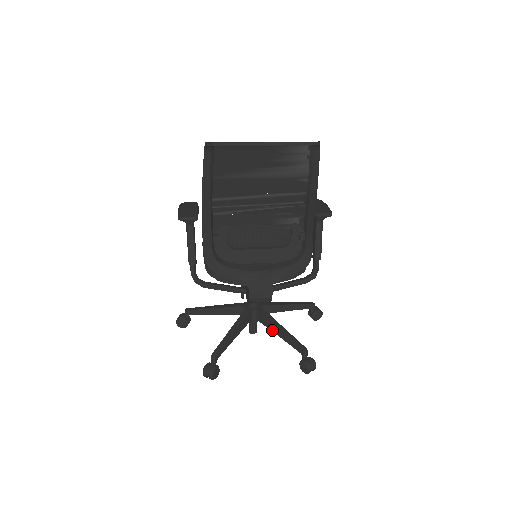
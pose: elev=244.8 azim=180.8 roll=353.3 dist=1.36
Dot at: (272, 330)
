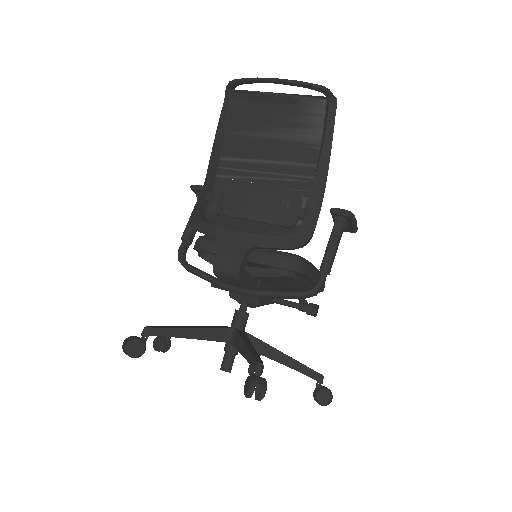
Dot at: (239, 349)
